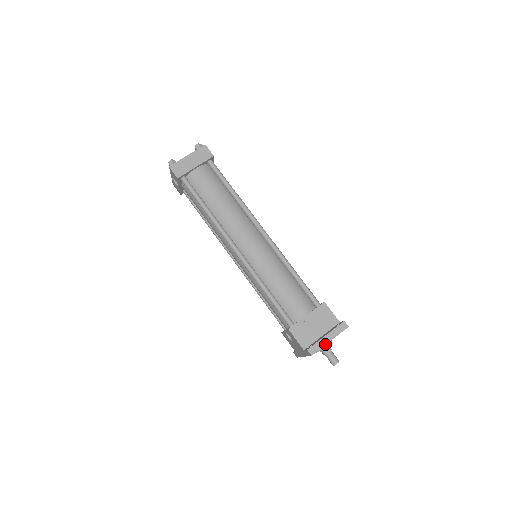
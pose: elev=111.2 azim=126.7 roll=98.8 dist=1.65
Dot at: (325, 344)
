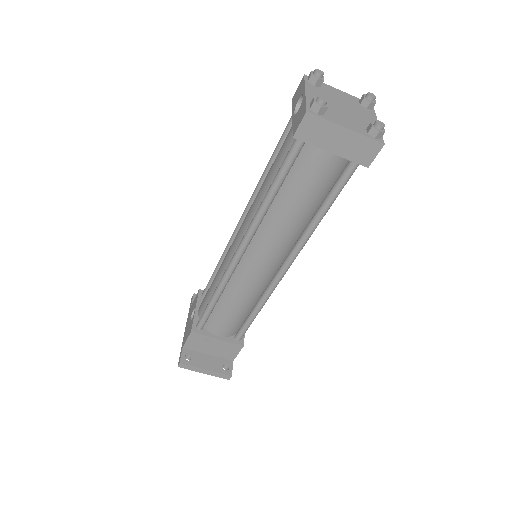
Dot at: (197, 371)
